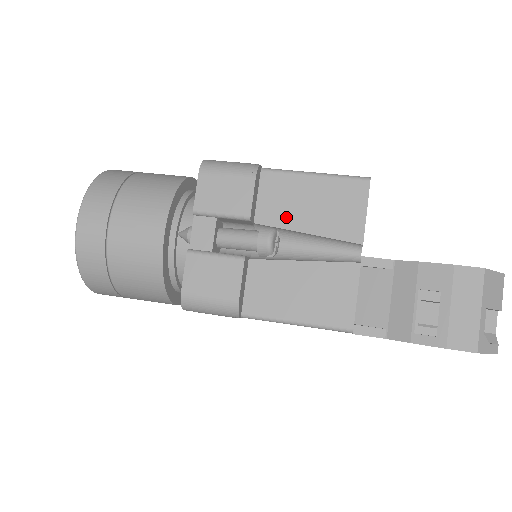
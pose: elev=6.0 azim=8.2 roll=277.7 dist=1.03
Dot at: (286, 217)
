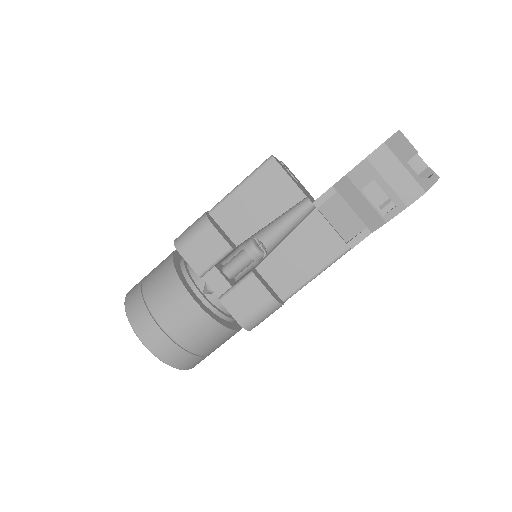
Dot at: (250, 225)
